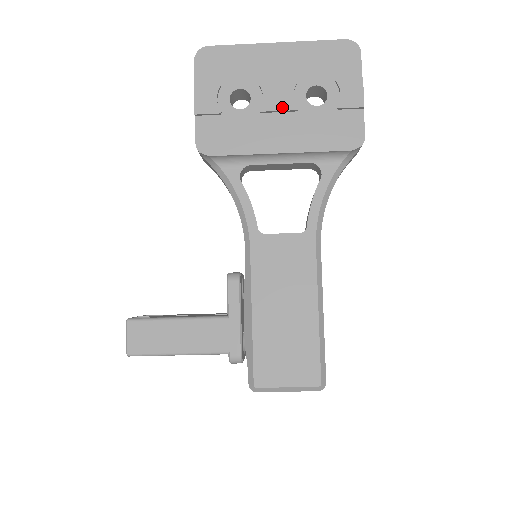
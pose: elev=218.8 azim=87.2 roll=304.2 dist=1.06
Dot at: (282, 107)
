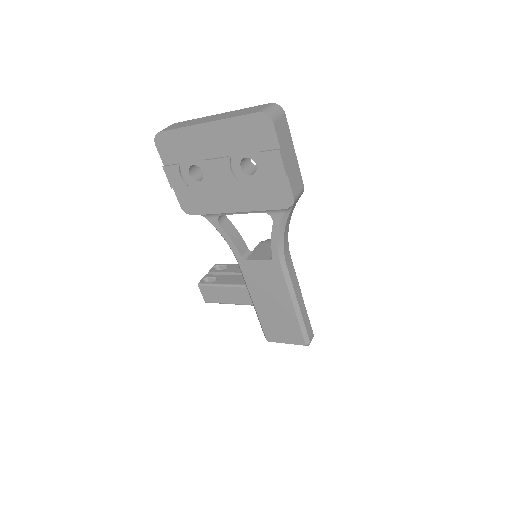
Dot at: (225, 180)
